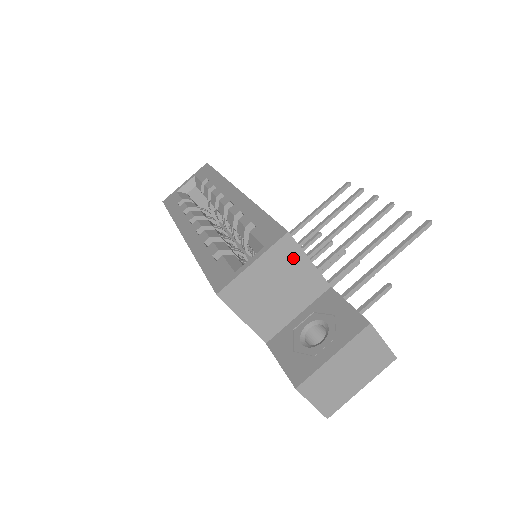
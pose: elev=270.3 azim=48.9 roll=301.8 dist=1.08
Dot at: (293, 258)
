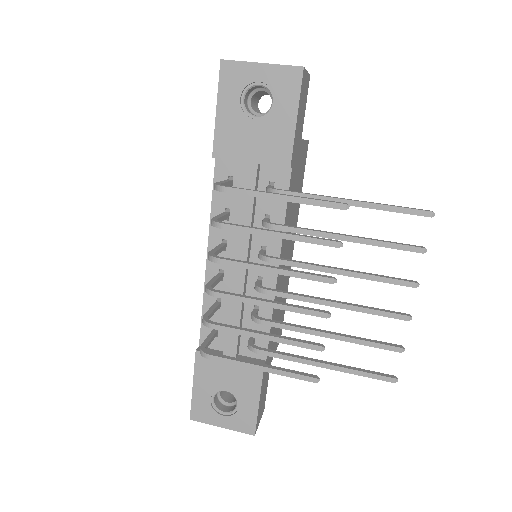
Dot at: occluded
